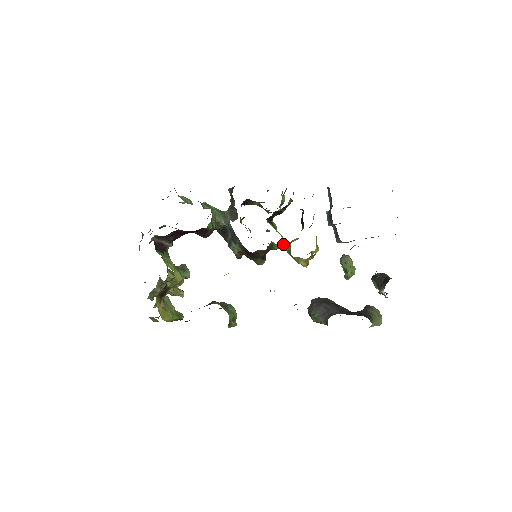
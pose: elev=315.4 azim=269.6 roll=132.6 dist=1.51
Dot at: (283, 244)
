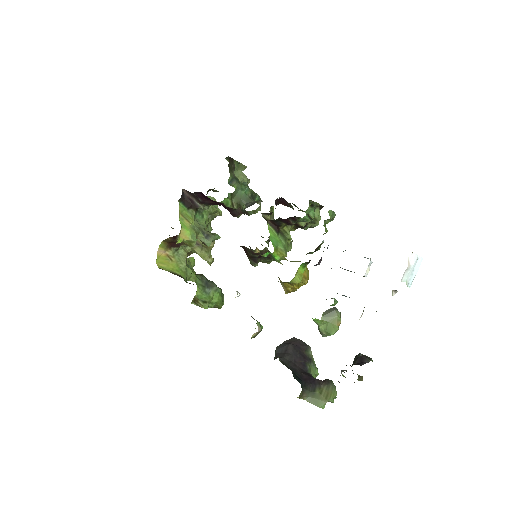
Dot at: (276, 256)
